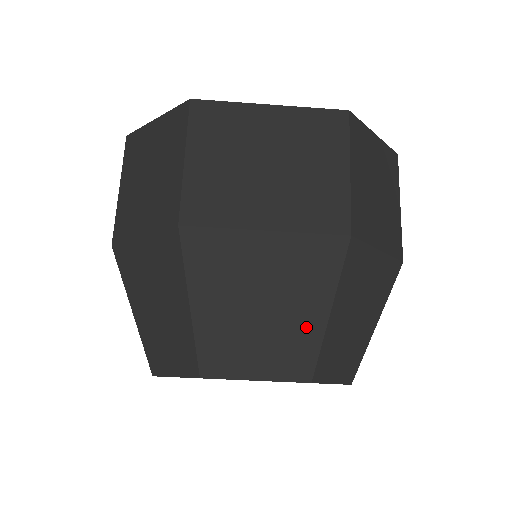
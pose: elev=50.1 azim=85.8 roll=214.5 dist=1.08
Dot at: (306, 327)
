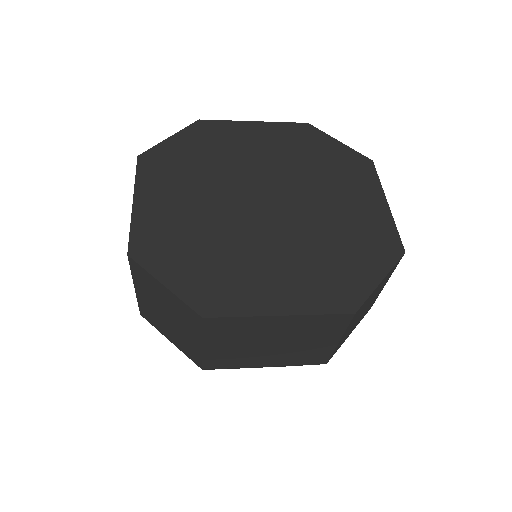
Dot at: occluded
